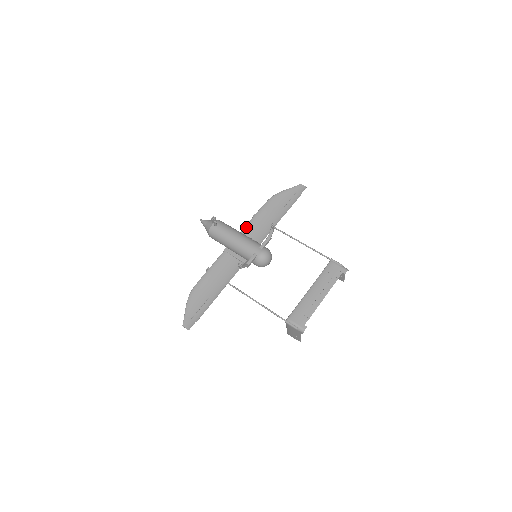
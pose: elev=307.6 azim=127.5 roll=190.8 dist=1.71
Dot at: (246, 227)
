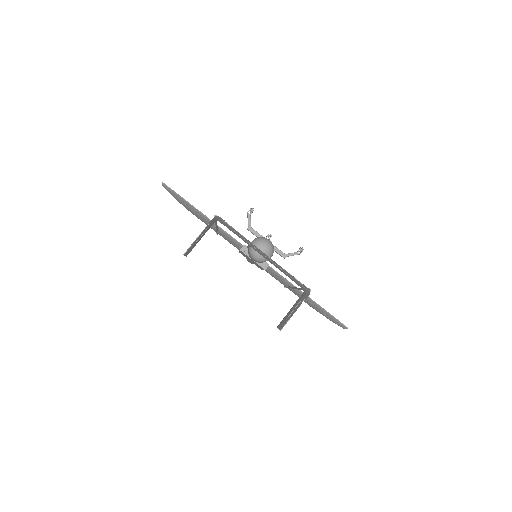
Dot at: occluded
